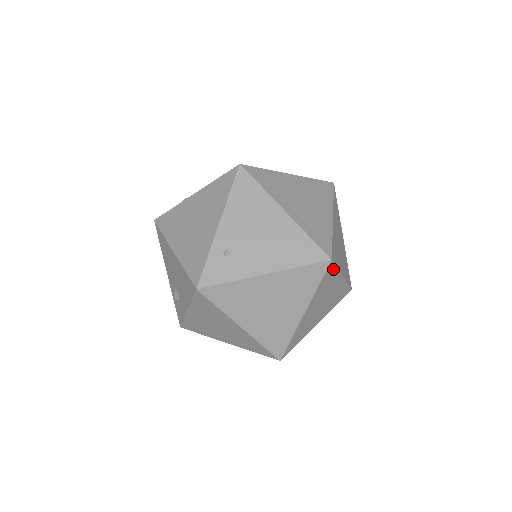
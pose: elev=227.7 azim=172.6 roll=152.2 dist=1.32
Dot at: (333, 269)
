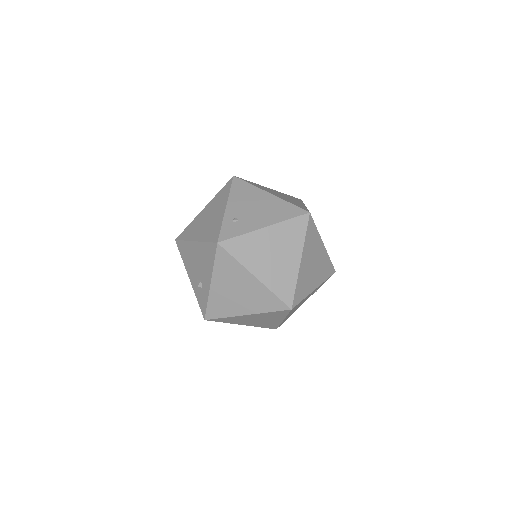
Dot at: (313, 226)
